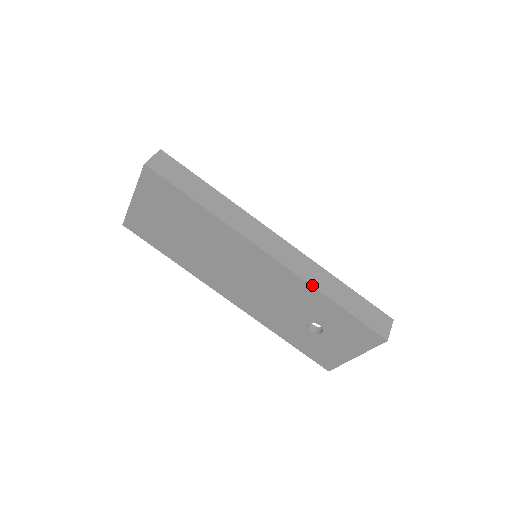
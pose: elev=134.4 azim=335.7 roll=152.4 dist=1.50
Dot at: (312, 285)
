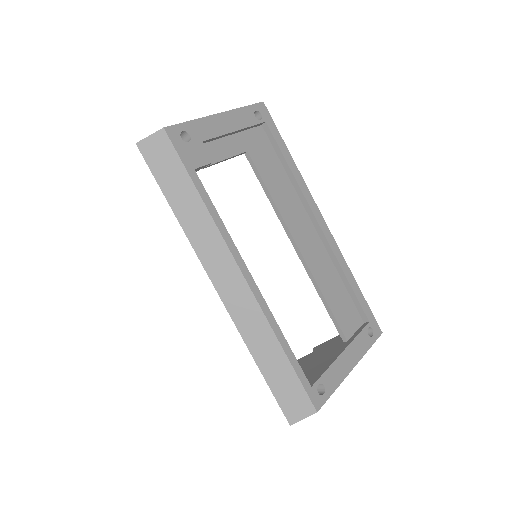
Dot at: (243, 338)
